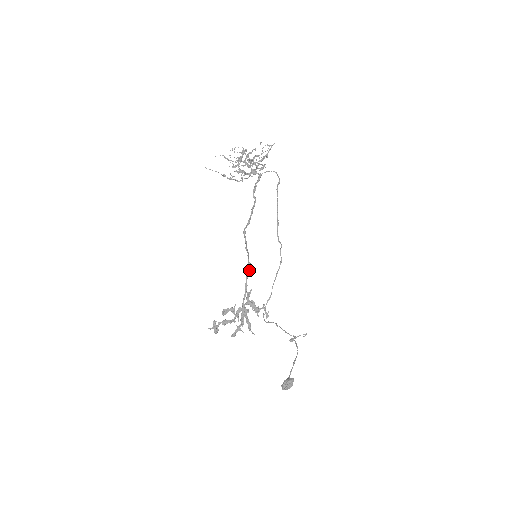
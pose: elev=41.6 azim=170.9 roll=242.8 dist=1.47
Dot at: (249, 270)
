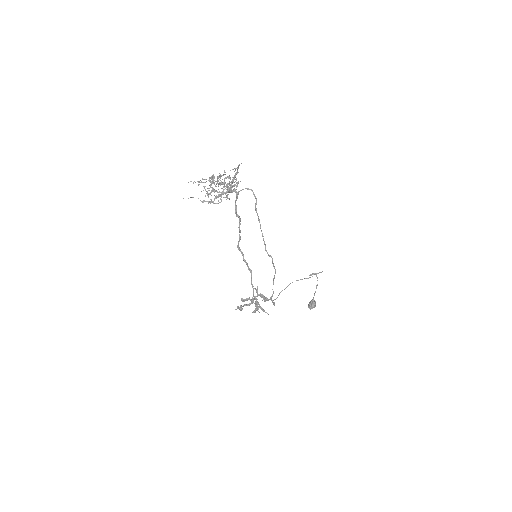
Dot at: (251, 276)
